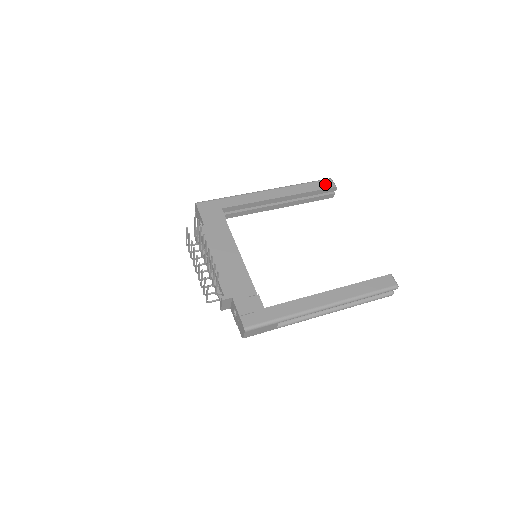
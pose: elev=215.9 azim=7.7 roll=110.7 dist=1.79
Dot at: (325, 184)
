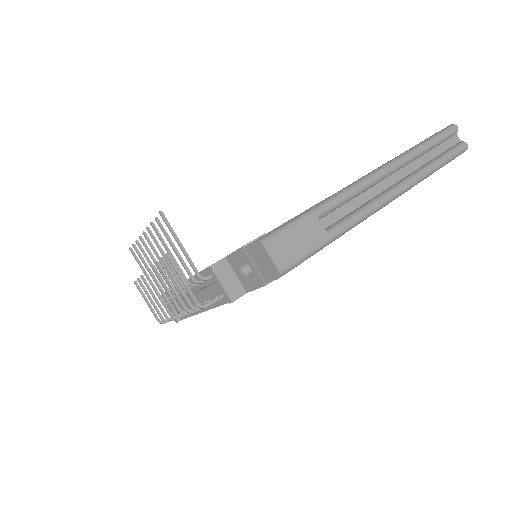
Dot at: occluded
